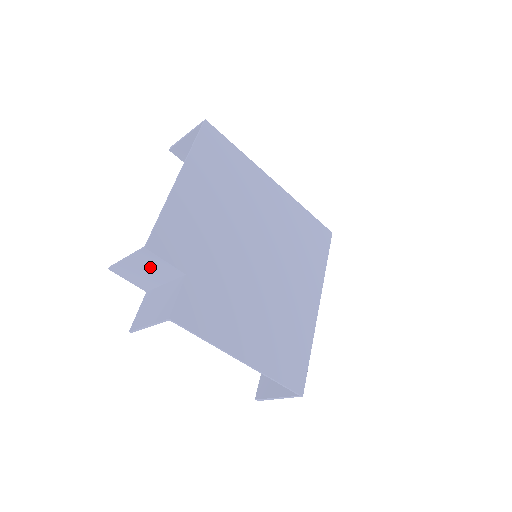
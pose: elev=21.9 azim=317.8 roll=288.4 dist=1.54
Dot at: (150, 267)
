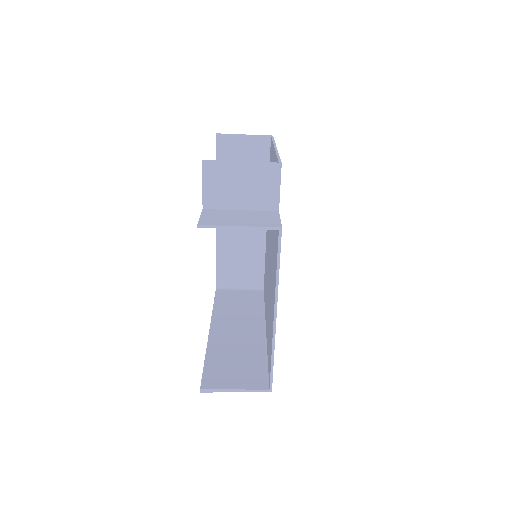
Dot at: (254, 184)
